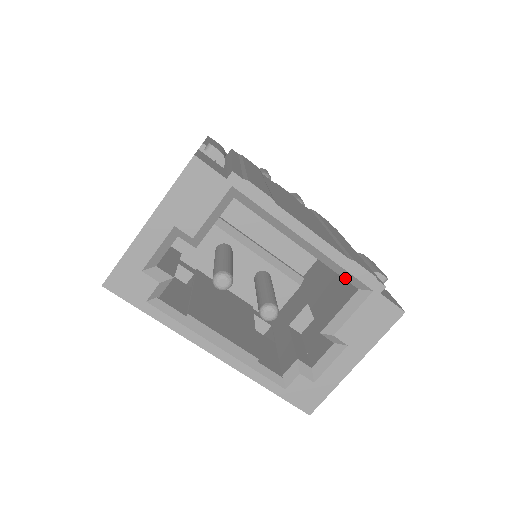
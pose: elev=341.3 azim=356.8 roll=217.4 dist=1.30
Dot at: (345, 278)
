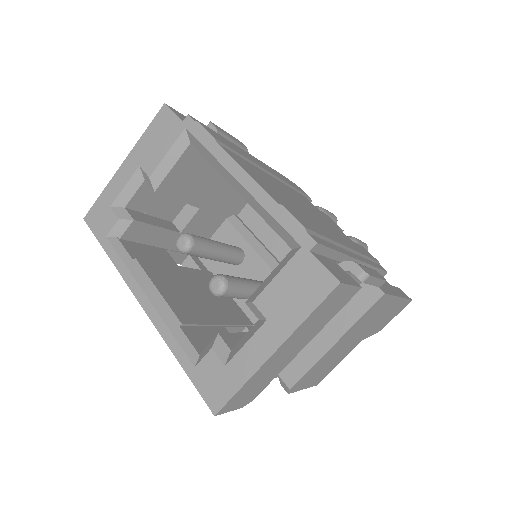
Dot at: (277, 232)
